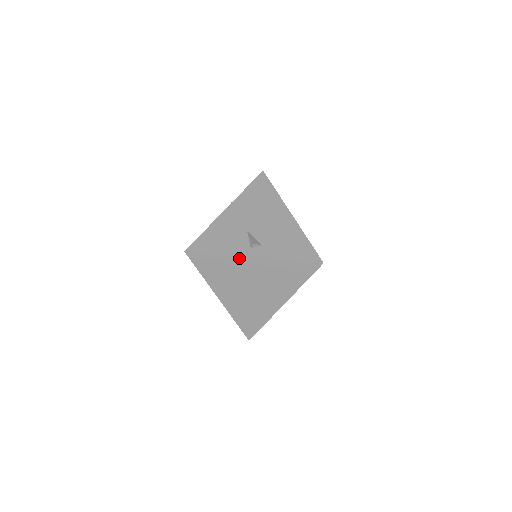
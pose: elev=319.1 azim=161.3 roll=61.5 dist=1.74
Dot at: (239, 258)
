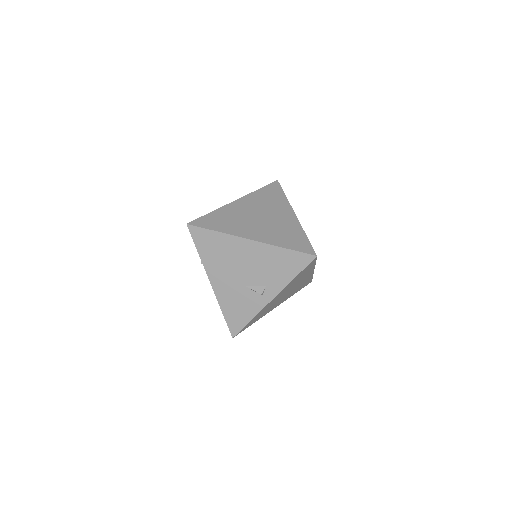
Dot at: occluded
